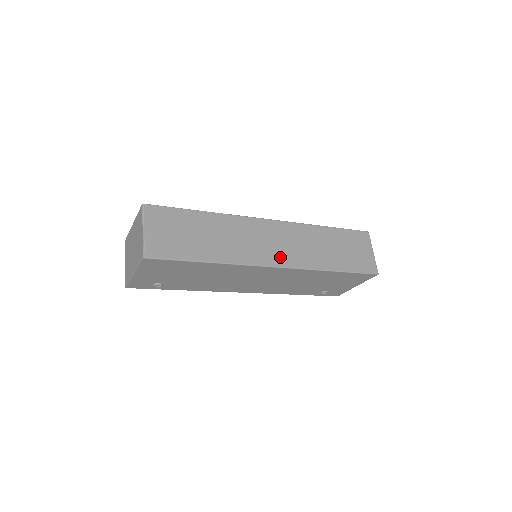
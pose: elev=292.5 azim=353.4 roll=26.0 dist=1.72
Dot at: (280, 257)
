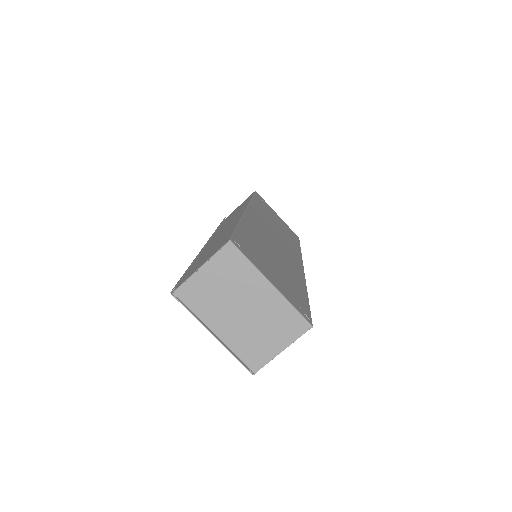
Dot at: occluded
